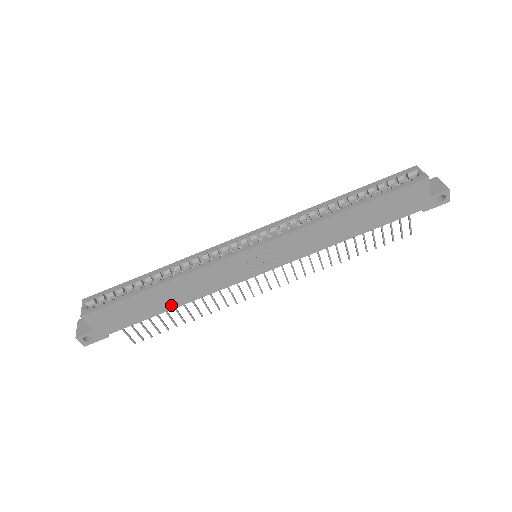
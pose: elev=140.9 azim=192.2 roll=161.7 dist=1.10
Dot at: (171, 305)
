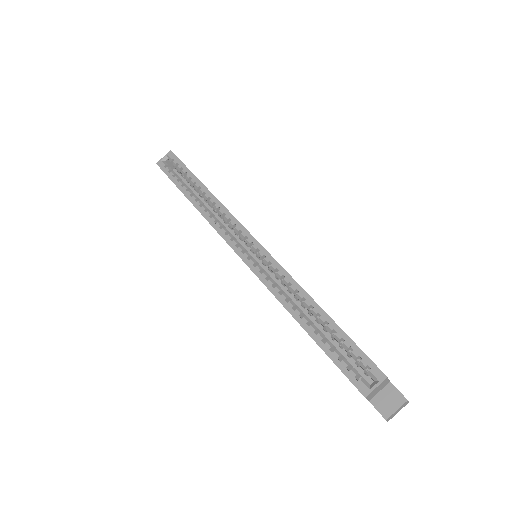
Dot at: occluded
